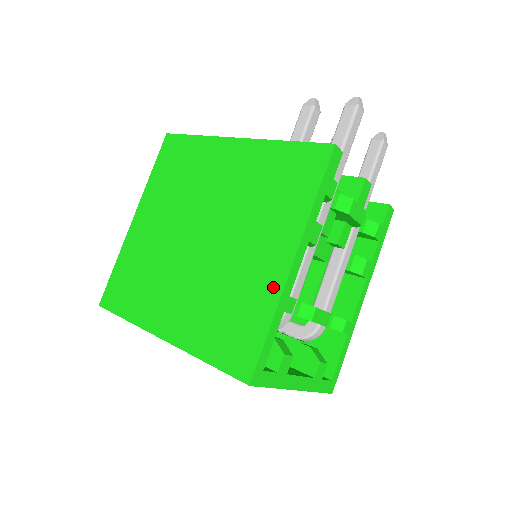
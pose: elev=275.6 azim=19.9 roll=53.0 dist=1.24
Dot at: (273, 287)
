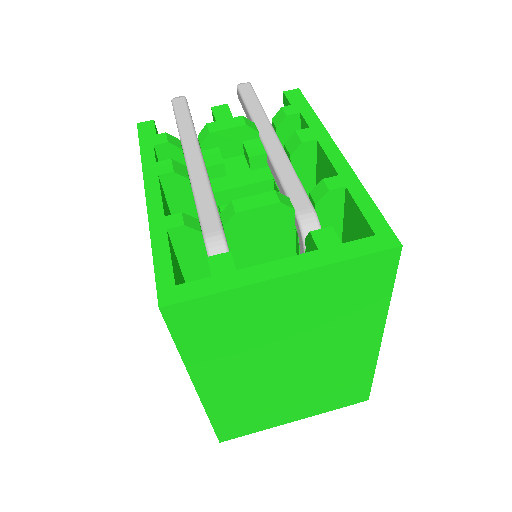
Dot at: occluded
